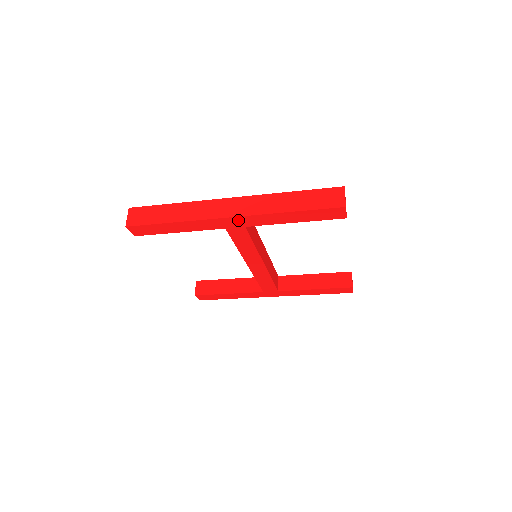
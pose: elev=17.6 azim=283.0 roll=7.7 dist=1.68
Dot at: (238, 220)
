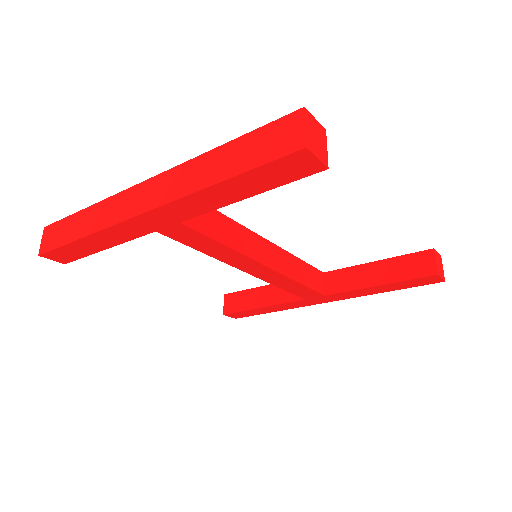
Dot at: (157, 215)
